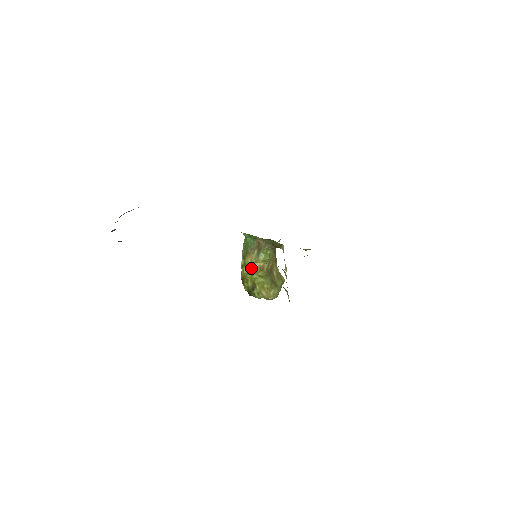
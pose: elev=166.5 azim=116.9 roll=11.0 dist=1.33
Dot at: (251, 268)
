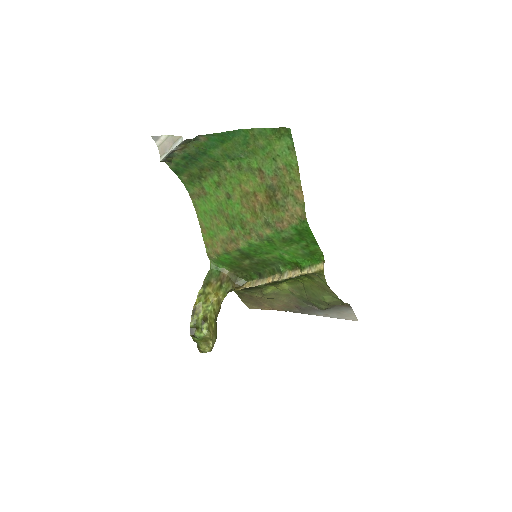
Dot at: (210, 297)
